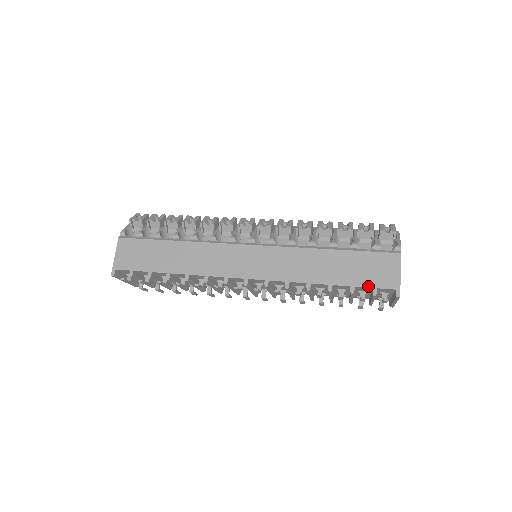
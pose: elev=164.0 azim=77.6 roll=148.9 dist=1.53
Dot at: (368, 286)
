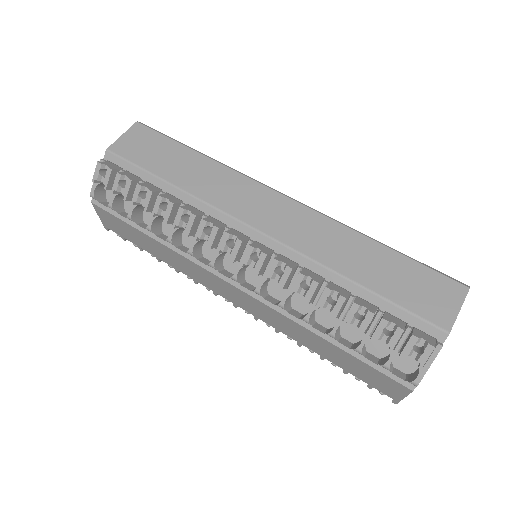
Dot at: (363, 381)
